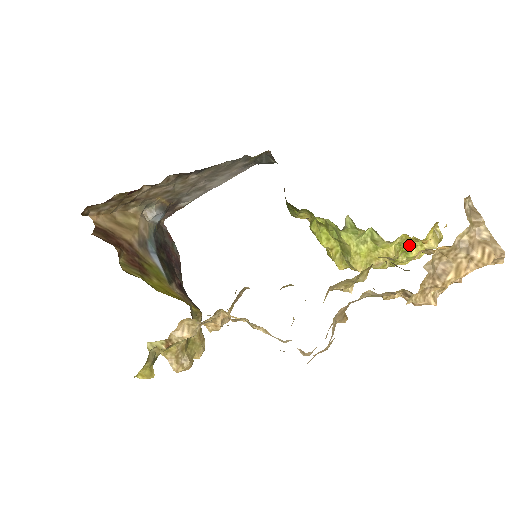
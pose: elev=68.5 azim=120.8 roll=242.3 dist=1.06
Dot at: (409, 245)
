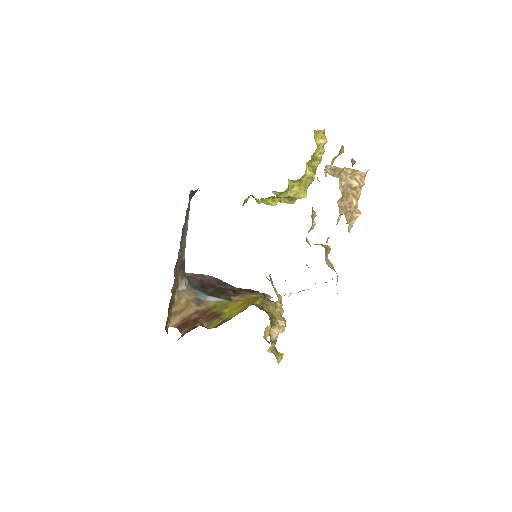
Dot at: (313, 157)
